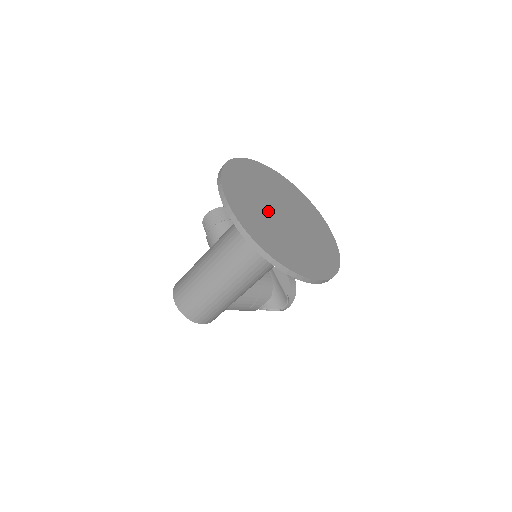
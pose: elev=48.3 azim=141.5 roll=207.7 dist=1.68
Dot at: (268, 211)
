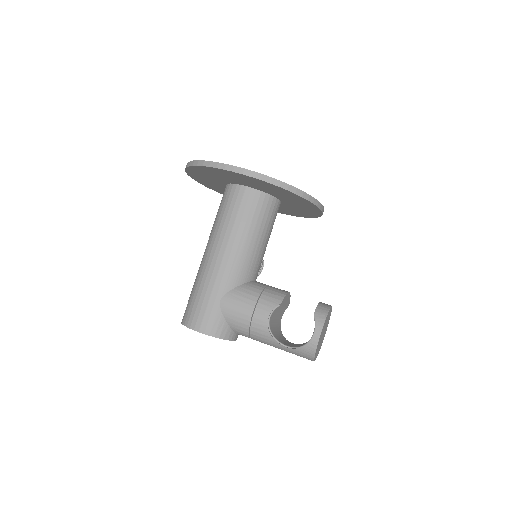
Dot at: occluded
